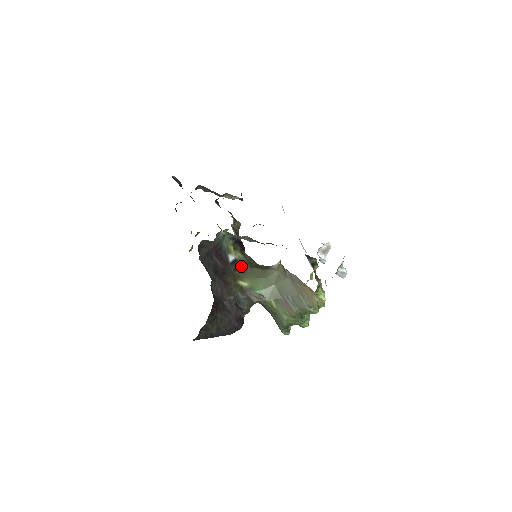
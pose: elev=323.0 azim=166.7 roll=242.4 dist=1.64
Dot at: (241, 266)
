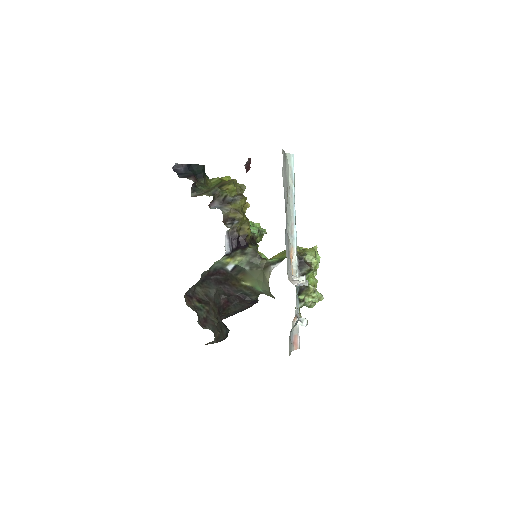
Dot at: (242, 269)
